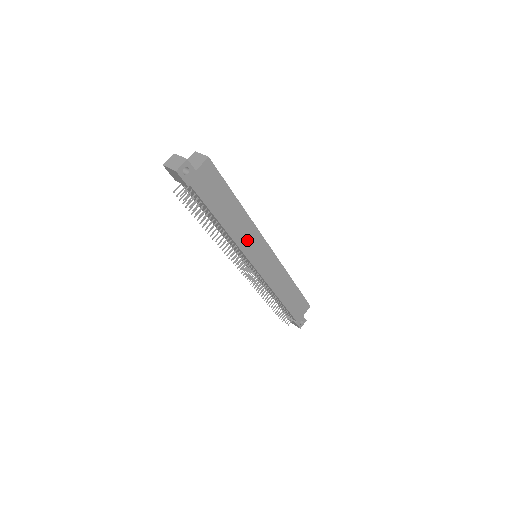
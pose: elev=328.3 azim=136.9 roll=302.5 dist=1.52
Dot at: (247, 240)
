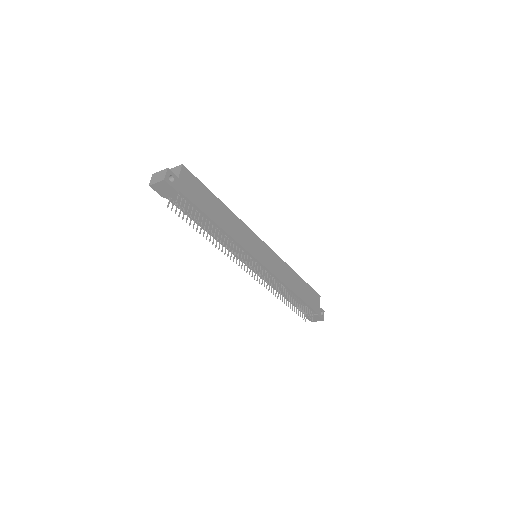
Dot at: (243, 237)
